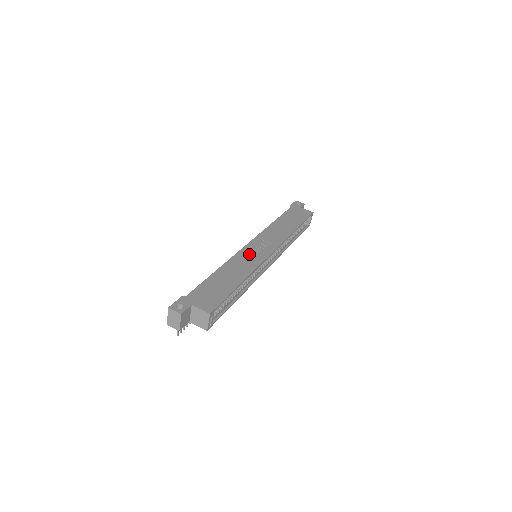
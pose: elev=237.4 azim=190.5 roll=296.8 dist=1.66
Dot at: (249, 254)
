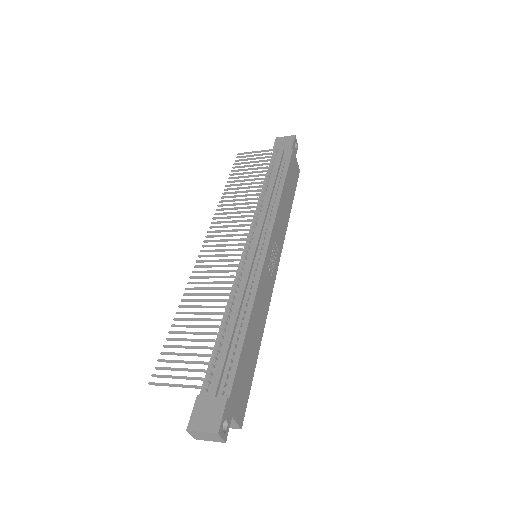
Dot at: (267, 277)
